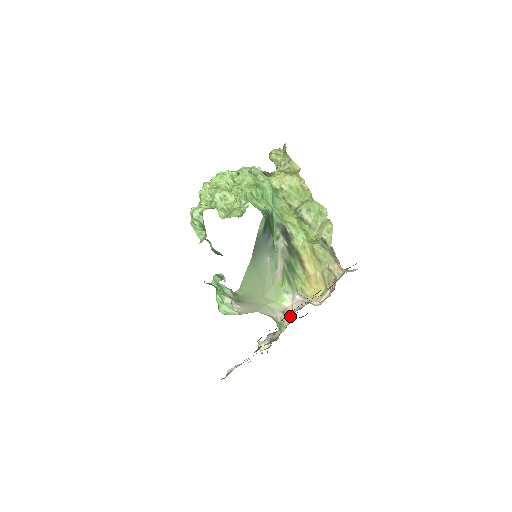
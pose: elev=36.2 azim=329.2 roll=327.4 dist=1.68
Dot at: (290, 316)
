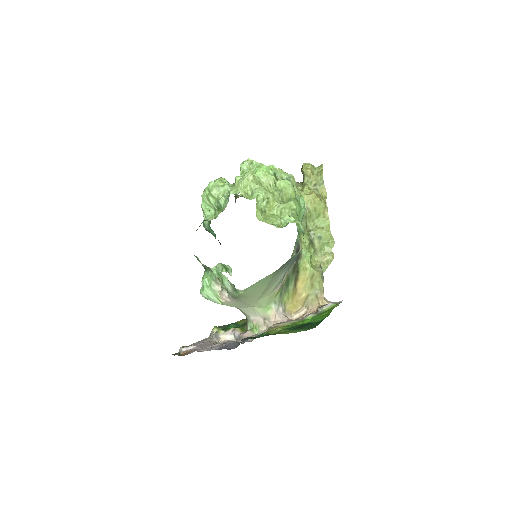
Dot at: (273, 326)
